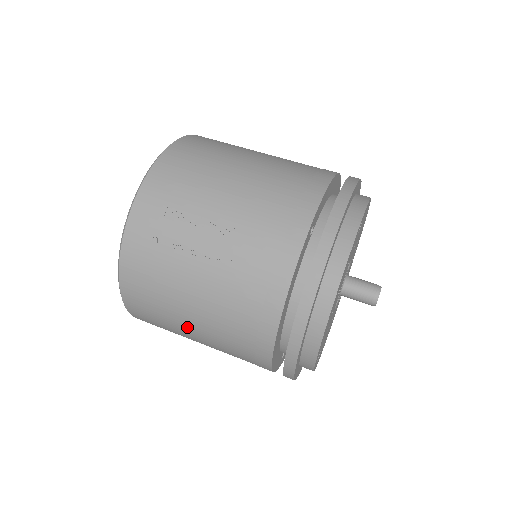
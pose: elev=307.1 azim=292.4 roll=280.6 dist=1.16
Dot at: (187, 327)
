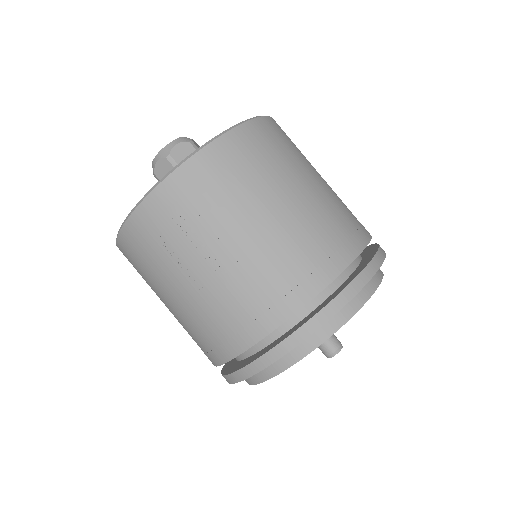
Dot at: (161, 300)
